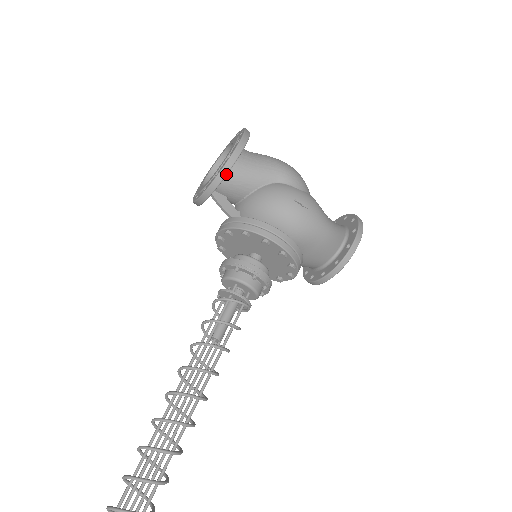
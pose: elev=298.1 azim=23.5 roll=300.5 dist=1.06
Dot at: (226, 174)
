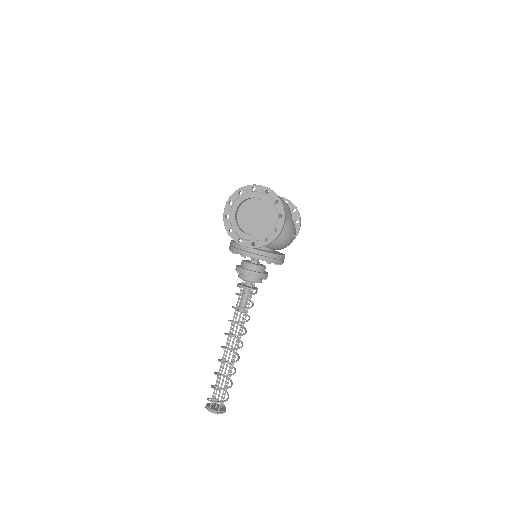
Dot at: occluded
